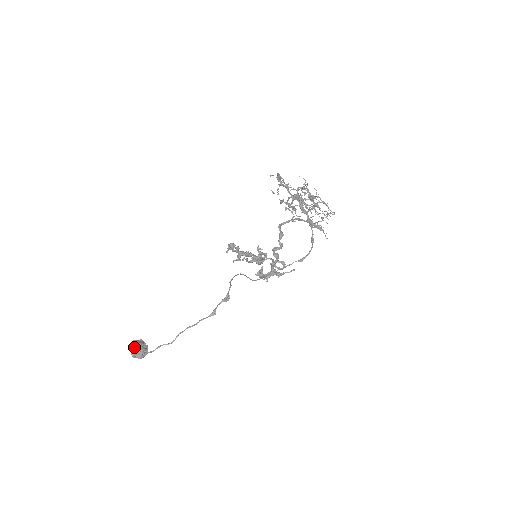
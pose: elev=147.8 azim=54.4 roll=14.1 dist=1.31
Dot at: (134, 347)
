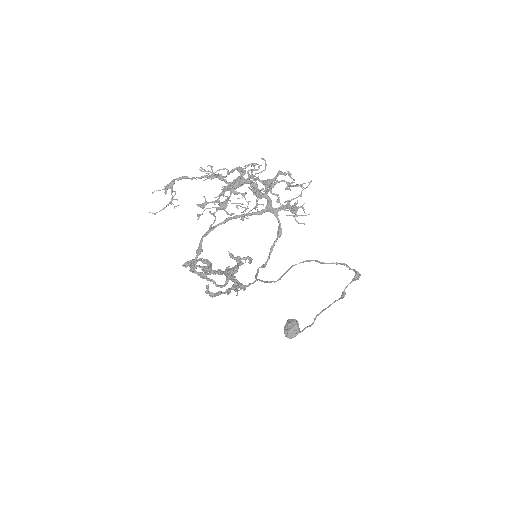
Dot at: (286, 327)
